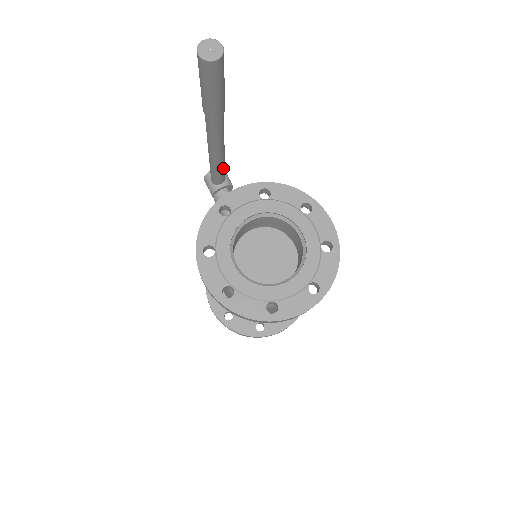
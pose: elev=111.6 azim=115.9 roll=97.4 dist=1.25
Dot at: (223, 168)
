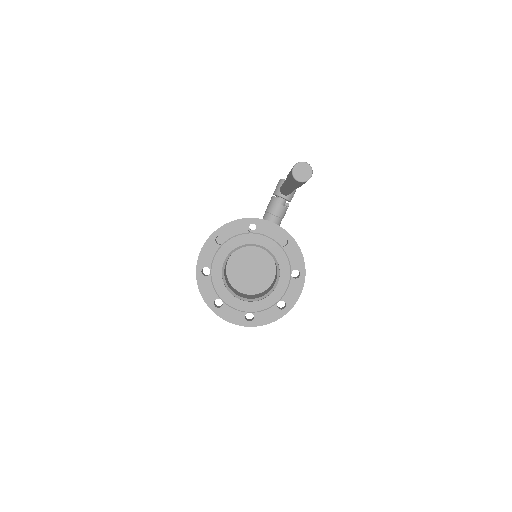
Dot at: occluded
